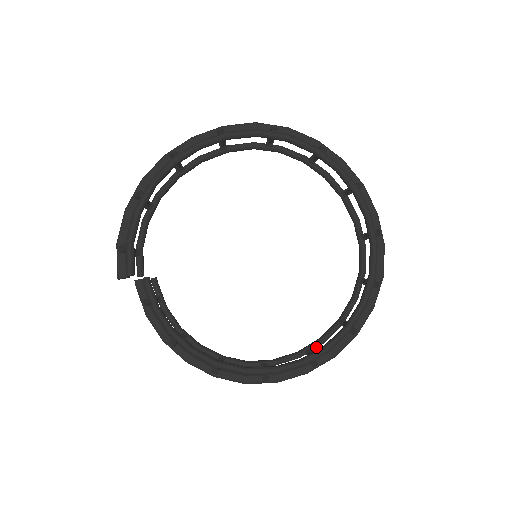
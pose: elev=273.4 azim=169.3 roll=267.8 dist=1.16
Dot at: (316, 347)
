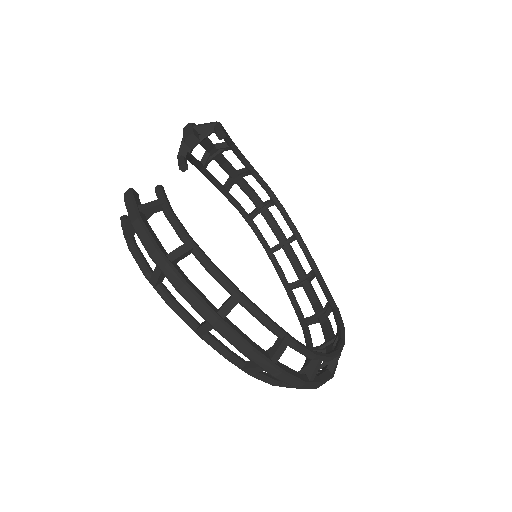
Dot at: occluded
